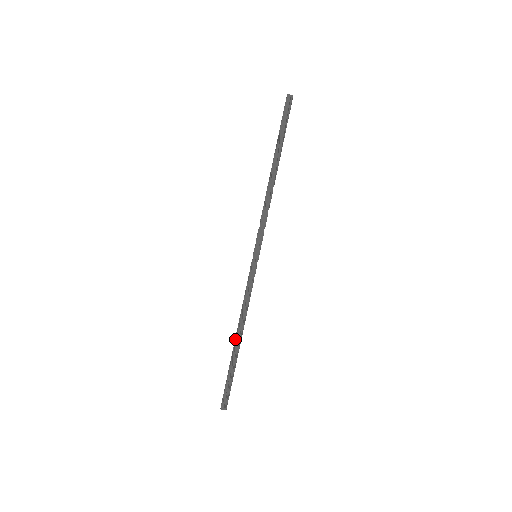
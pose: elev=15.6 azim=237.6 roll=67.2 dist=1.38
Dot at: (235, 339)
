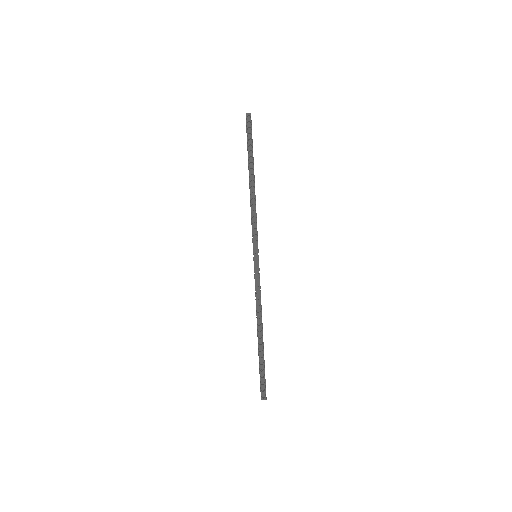
Dot at: (257, 333)
